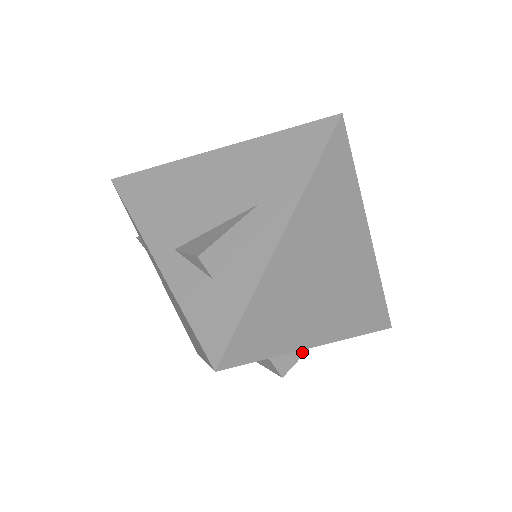
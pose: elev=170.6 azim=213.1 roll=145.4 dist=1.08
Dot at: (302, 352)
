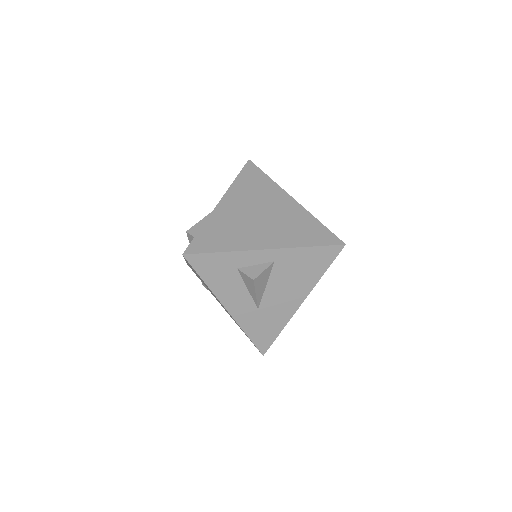
Dot at: (266, 266)
